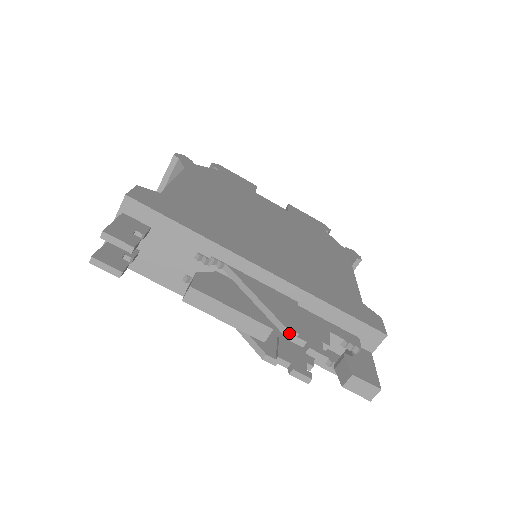
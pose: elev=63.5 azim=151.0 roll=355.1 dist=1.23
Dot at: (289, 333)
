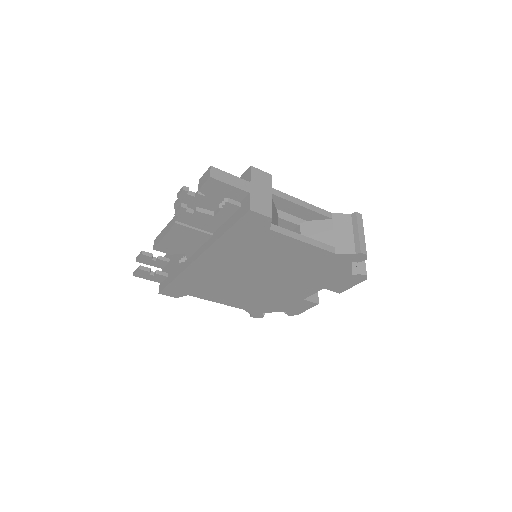
Dot at: (176, 203)
